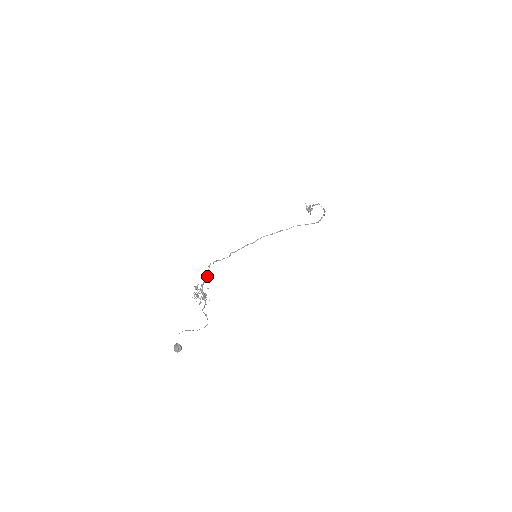
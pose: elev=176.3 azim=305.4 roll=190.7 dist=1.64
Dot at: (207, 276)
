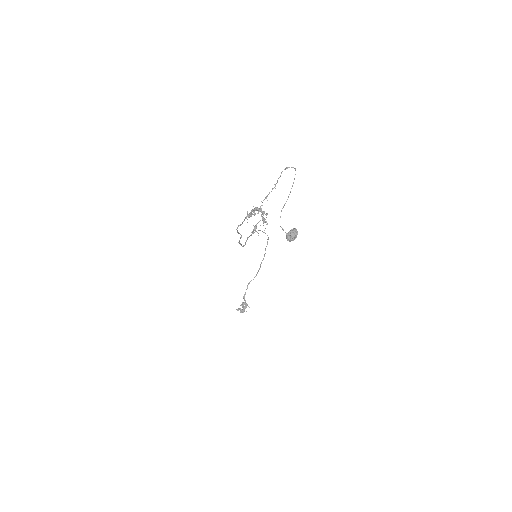
Dot at: occluded
